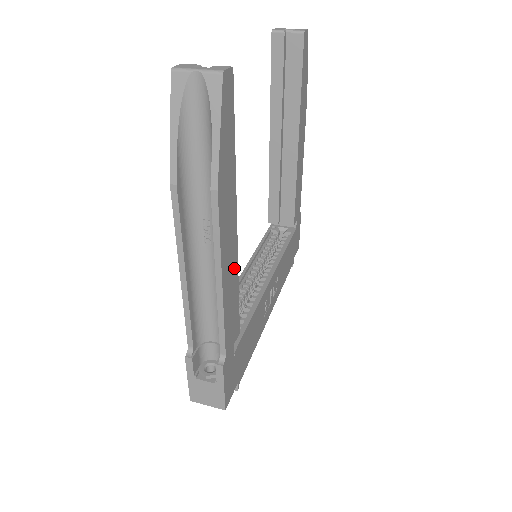
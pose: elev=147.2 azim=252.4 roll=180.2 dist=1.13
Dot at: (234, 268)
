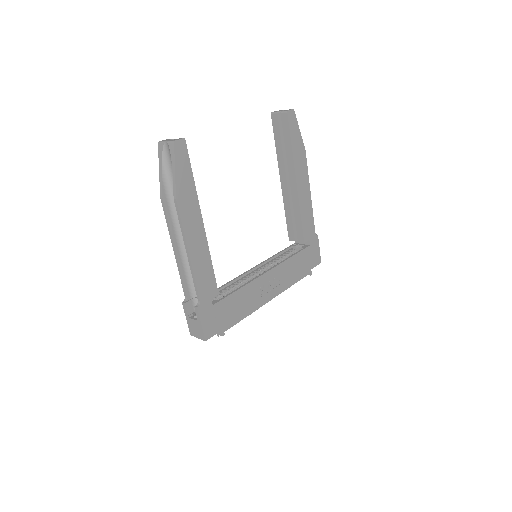
Dot at: (204, 248)
